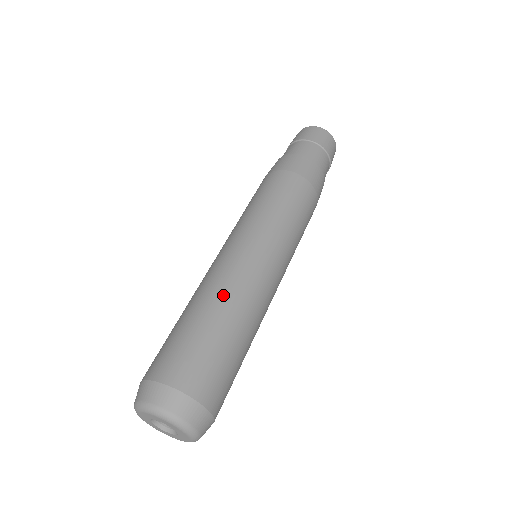
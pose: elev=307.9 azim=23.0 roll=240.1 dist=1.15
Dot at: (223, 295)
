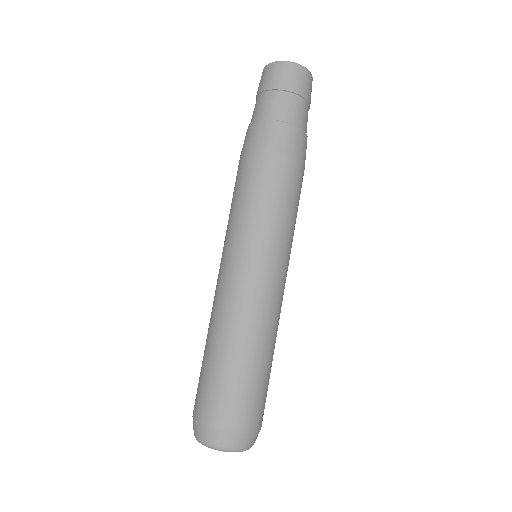
Dot at: (246, 333)
